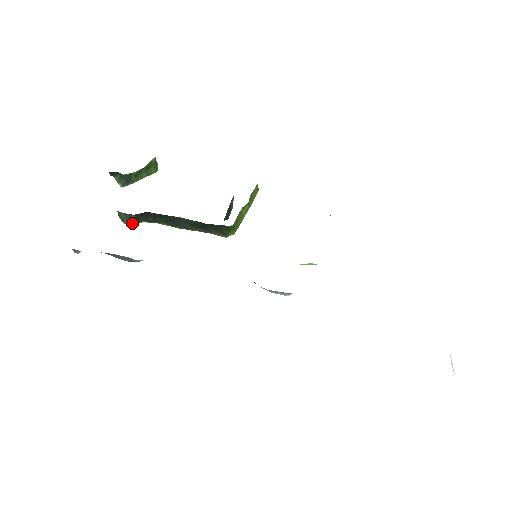
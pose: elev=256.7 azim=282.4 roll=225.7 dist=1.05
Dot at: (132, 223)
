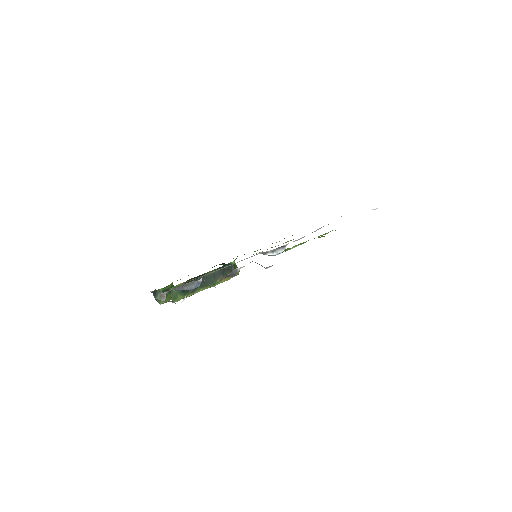
Dot at: (183, 297)
